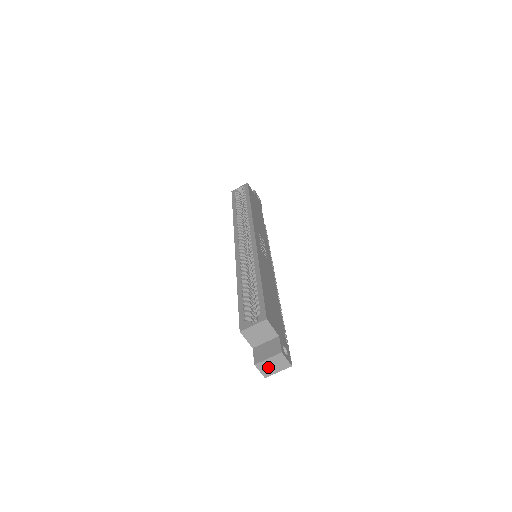
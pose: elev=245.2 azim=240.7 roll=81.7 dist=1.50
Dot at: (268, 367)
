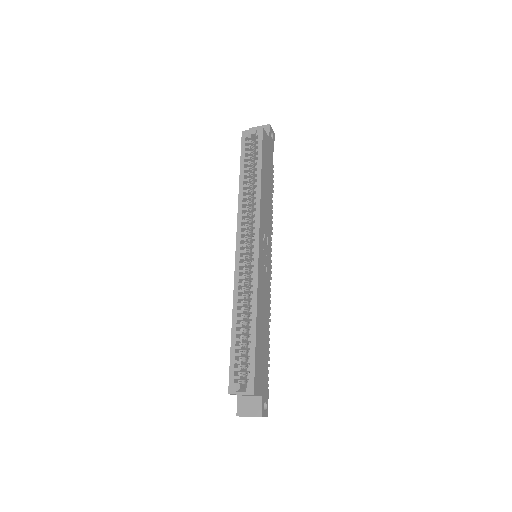
Dot at: occluded
